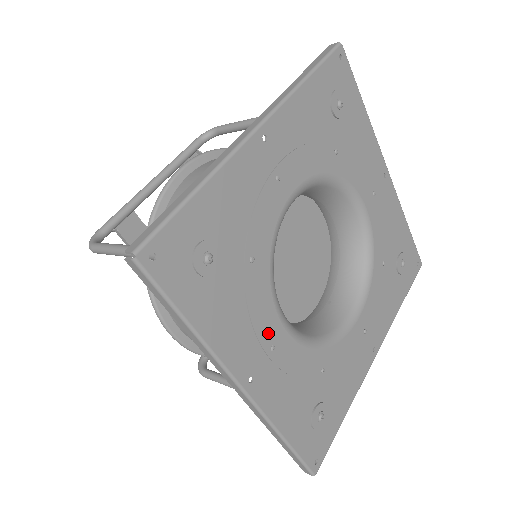
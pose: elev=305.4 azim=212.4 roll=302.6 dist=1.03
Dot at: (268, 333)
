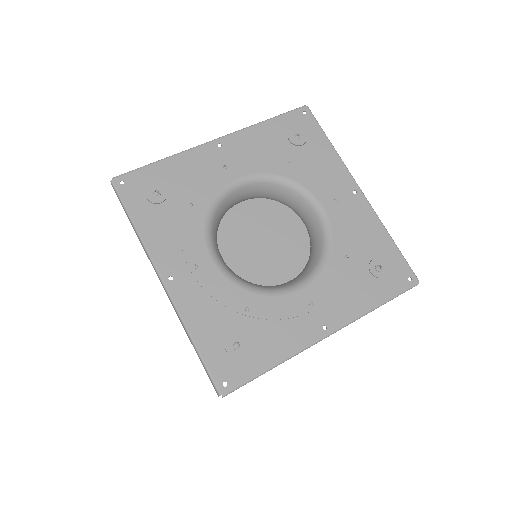
Dot at: (194, 255)
